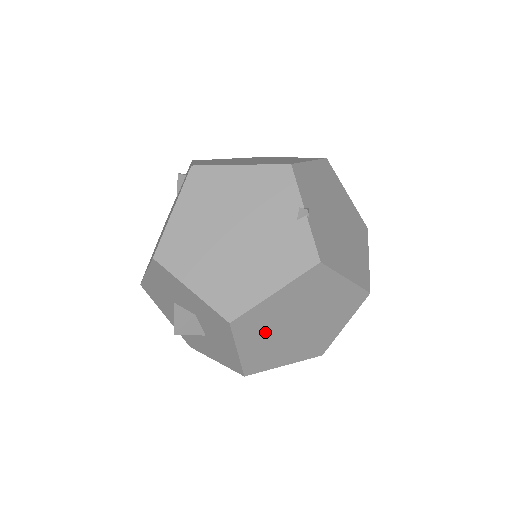
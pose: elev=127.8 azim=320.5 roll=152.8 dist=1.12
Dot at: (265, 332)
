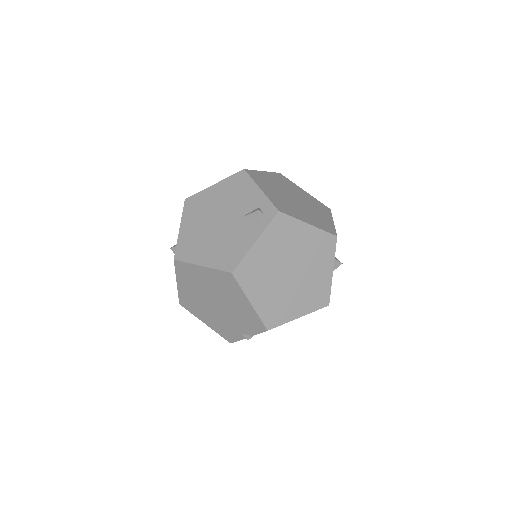
Dot at: occluded
